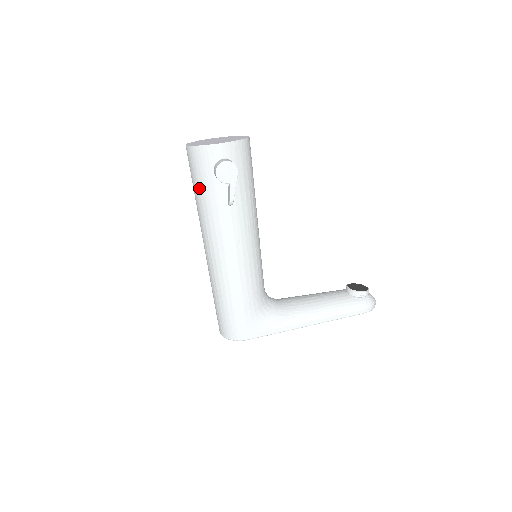
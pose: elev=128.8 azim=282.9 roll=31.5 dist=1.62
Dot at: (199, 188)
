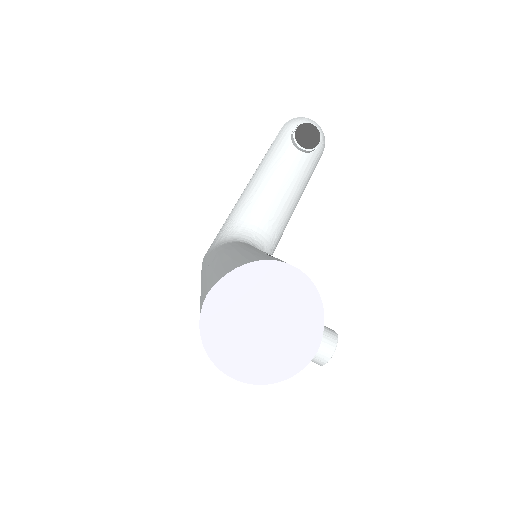
Dot at: occluded
